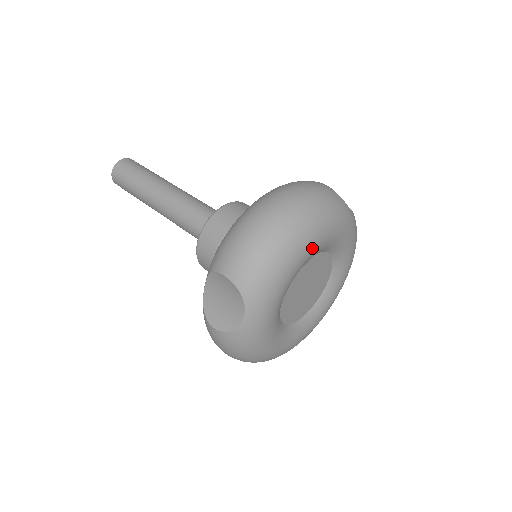
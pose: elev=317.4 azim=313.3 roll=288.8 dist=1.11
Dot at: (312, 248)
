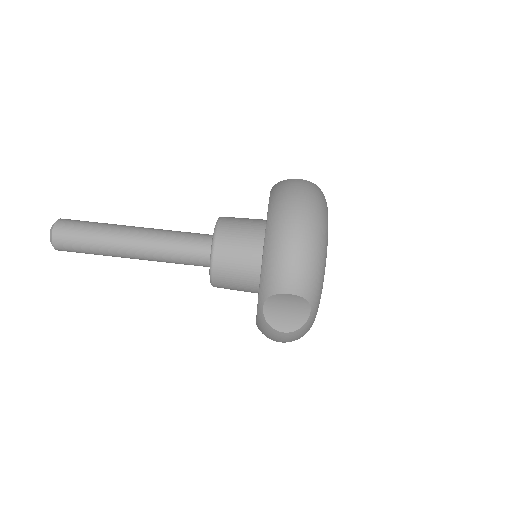
Dot at: occluded
